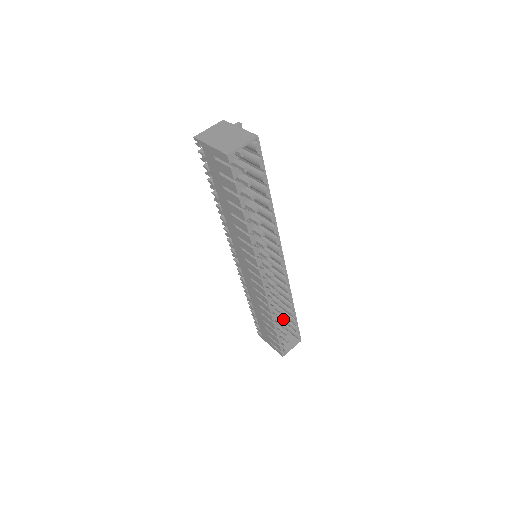
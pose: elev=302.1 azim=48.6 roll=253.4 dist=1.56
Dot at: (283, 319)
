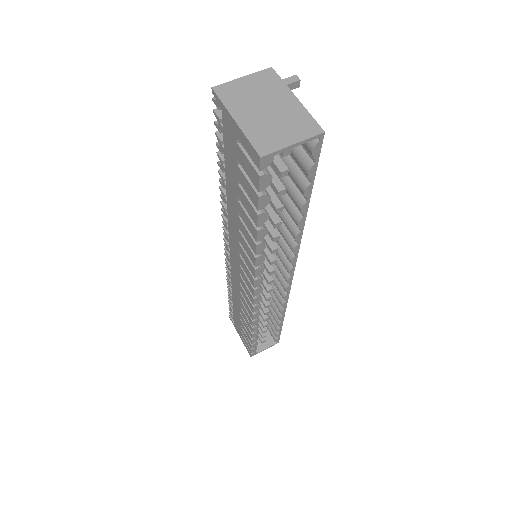
Dot at: (265, 325)
